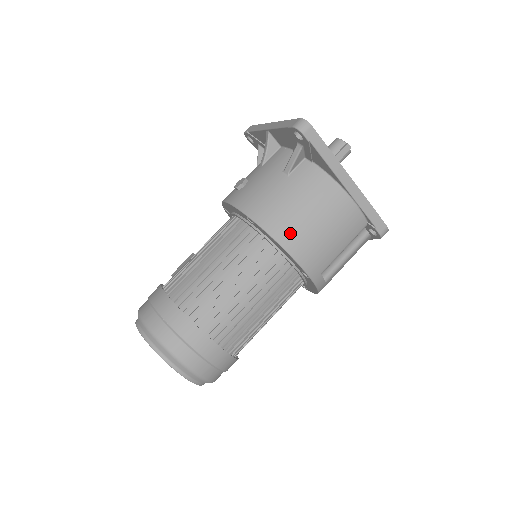
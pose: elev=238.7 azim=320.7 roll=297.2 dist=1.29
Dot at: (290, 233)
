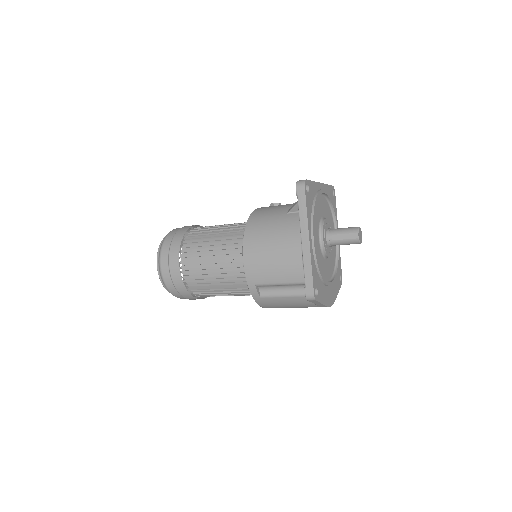
Dot at: (253, 242)
